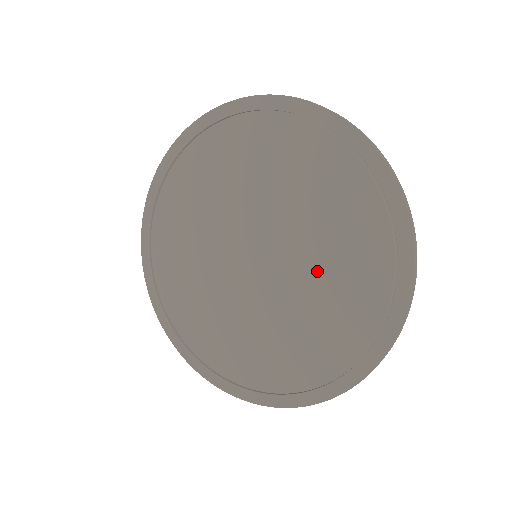
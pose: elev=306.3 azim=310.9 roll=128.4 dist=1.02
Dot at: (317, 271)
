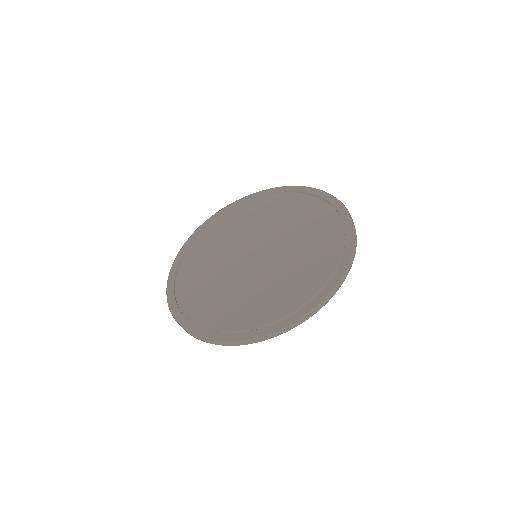
Dot at: (279, 275)
